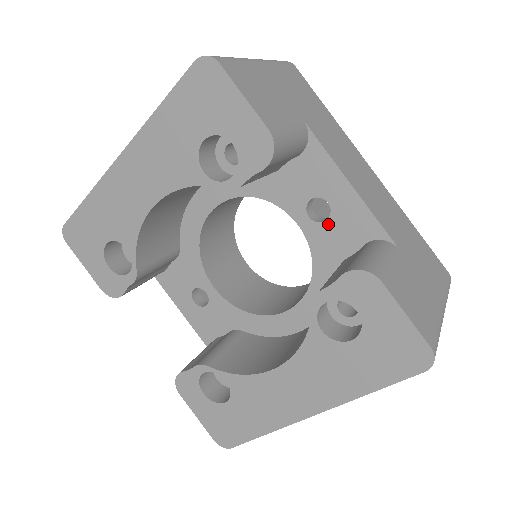
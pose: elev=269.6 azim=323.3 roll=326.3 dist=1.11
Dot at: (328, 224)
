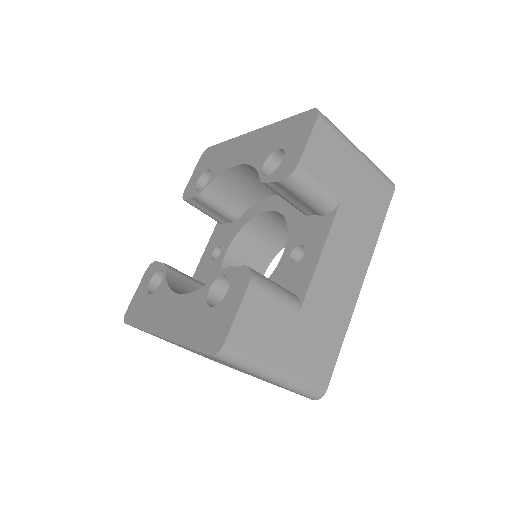
Dot at: (292, 266)
